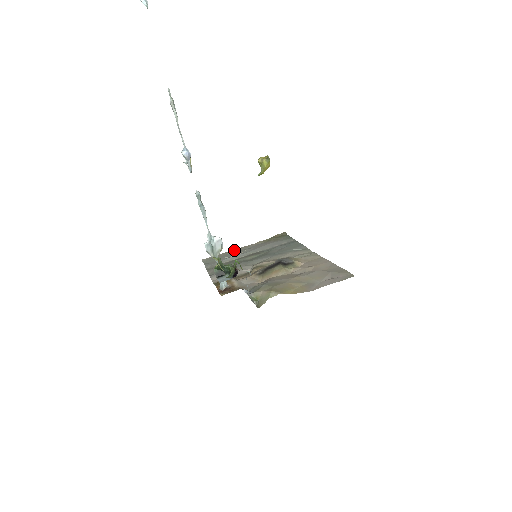
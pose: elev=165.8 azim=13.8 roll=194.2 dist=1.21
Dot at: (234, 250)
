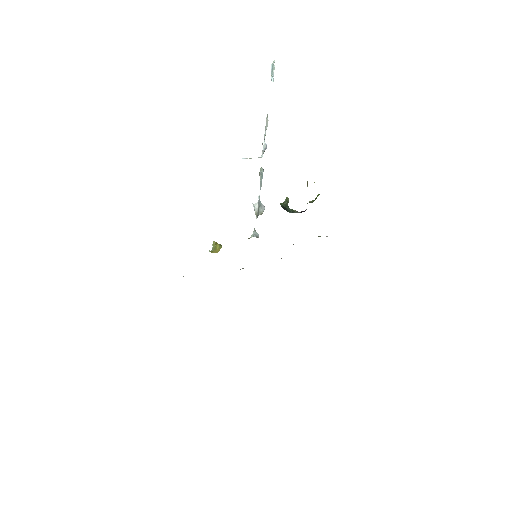
Dot at: occluded
